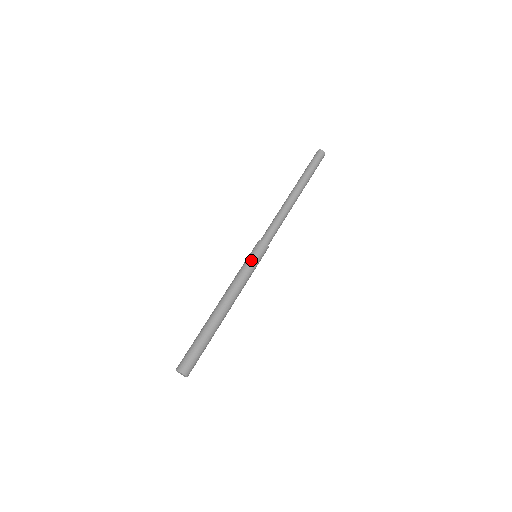
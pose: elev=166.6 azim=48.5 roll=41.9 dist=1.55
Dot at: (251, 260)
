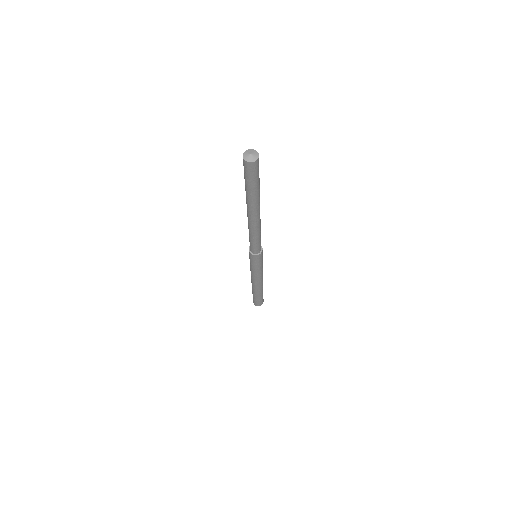
Dot at: (250, 263)
